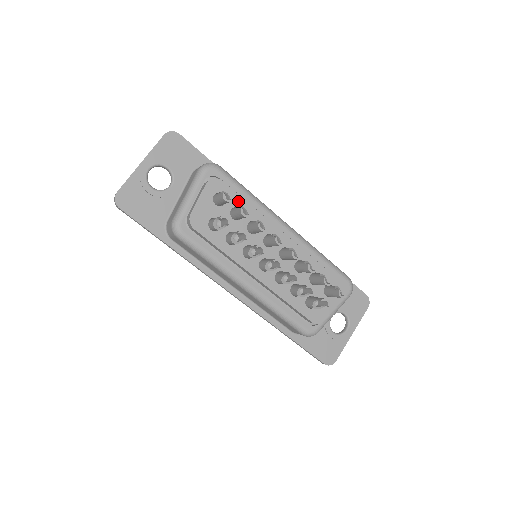
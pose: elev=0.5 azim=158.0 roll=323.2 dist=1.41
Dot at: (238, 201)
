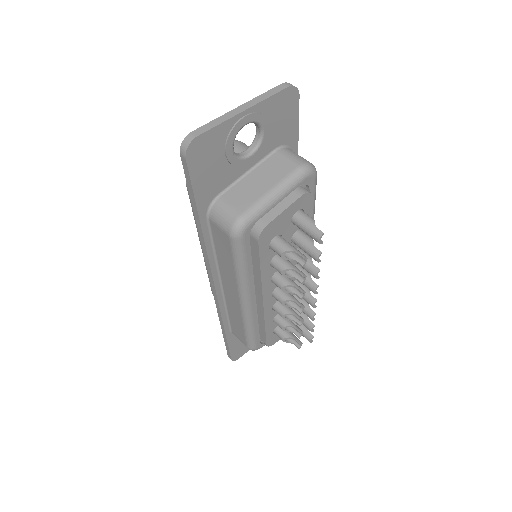
Dot at: occluded
